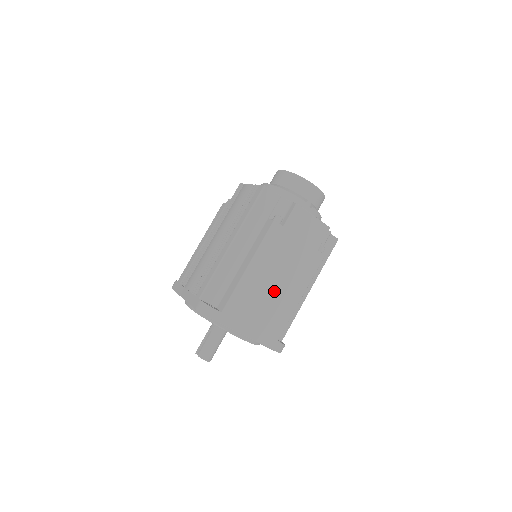
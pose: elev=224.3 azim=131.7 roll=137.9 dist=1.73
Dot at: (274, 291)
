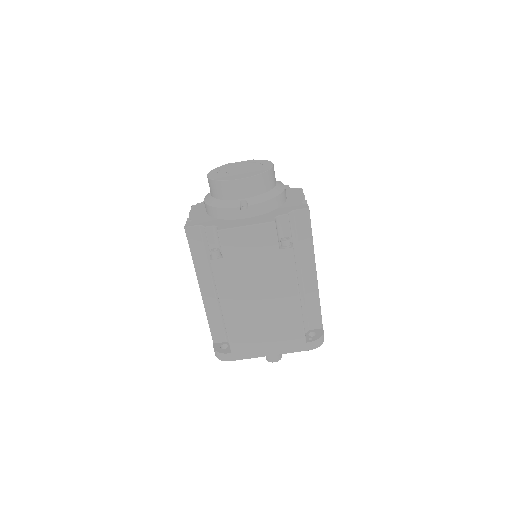
Dot at: (264, 311)
